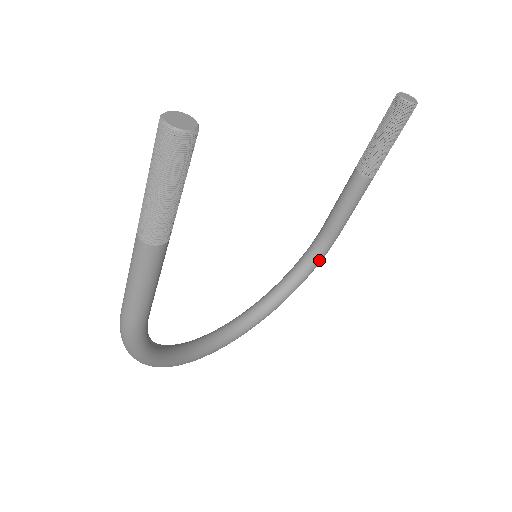
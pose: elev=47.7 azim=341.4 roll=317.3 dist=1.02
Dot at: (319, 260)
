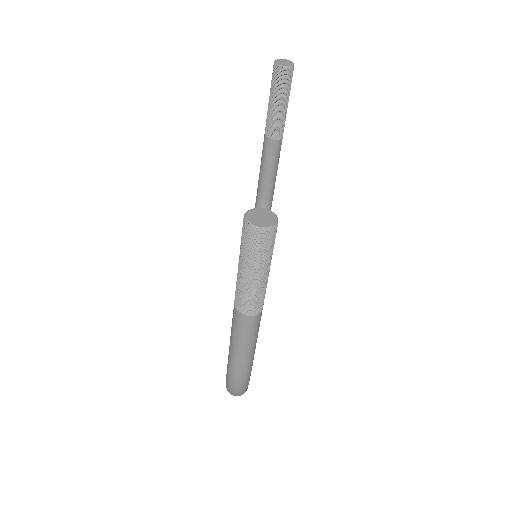
Dot at: occluded
